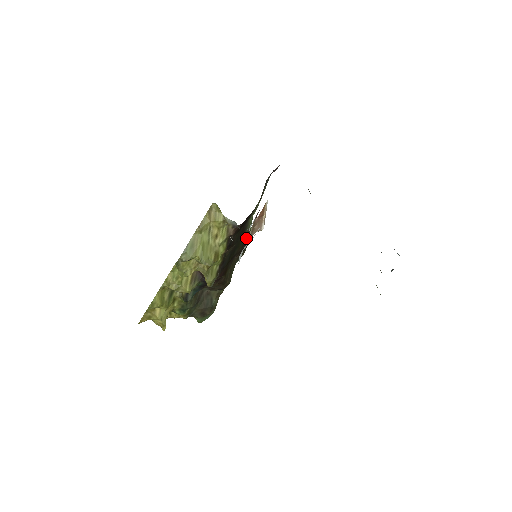
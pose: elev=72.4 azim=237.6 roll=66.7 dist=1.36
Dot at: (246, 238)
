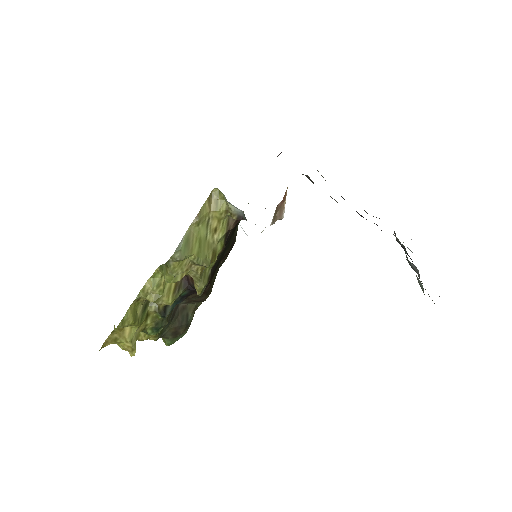
Dot at: occluded
